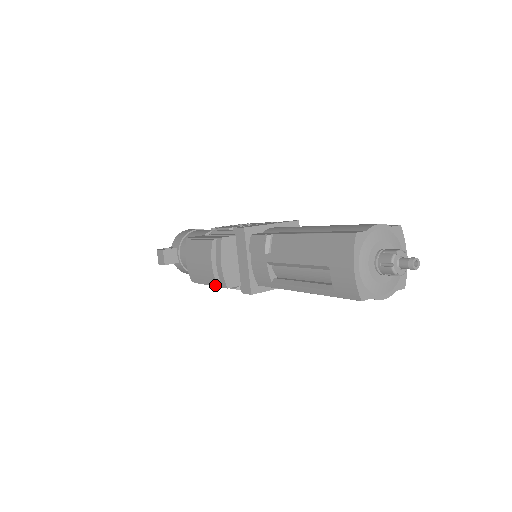
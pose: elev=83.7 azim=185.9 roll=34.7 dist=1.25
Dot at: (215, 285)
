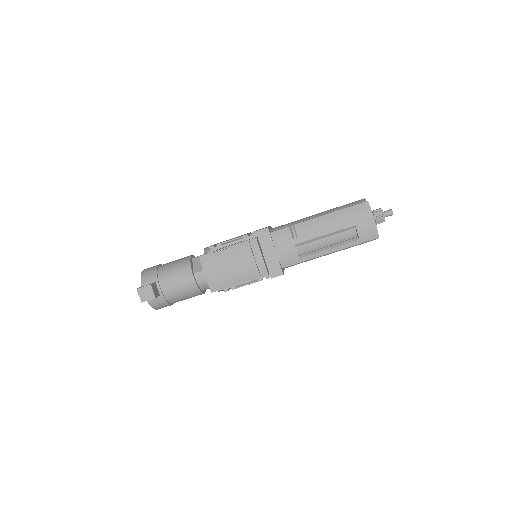
Dot at: (257, 276)
